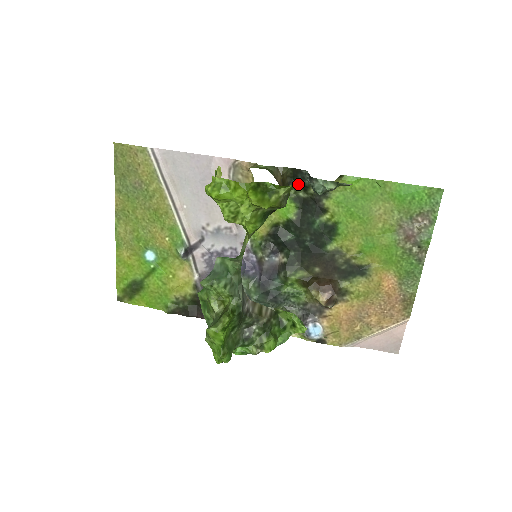
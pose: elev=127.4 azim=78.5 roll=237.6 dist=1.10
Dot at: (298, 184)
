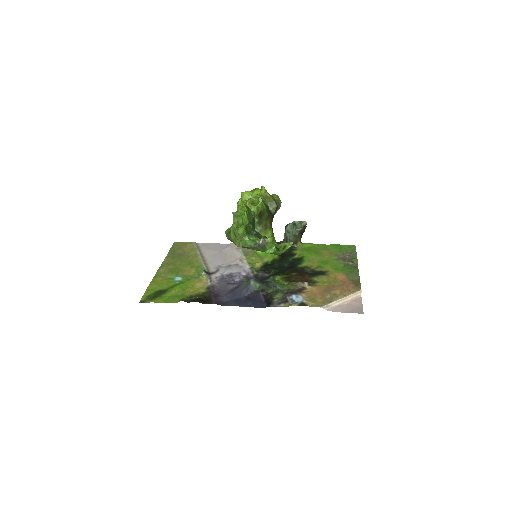
Dot at: occluded
